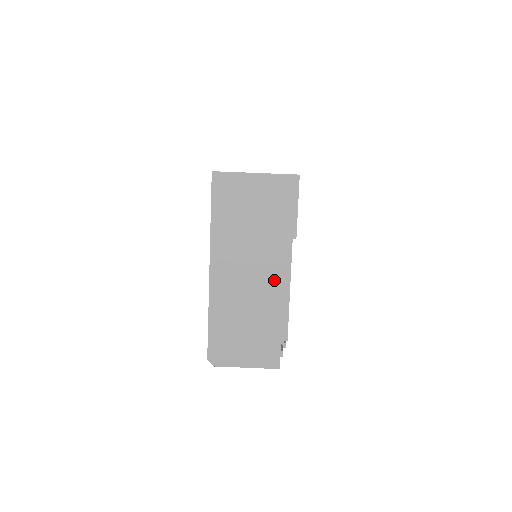
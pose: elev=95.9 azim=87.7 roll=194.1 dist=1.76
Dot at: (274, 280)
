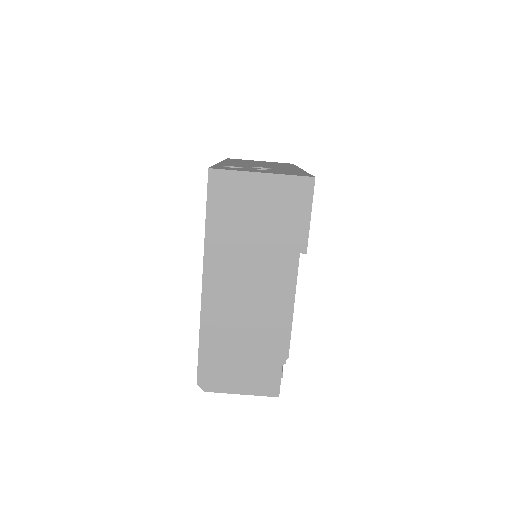
Dot at: (278, 299)
